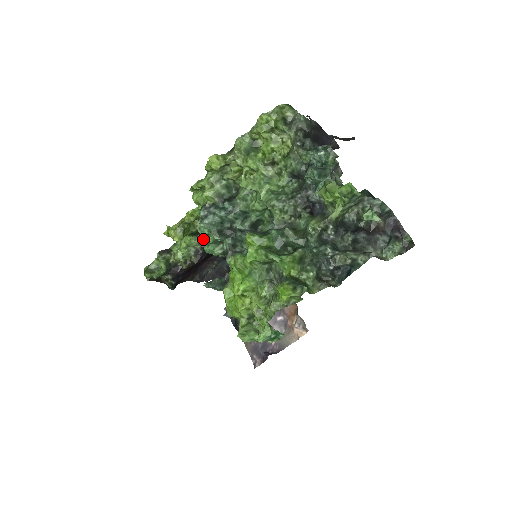
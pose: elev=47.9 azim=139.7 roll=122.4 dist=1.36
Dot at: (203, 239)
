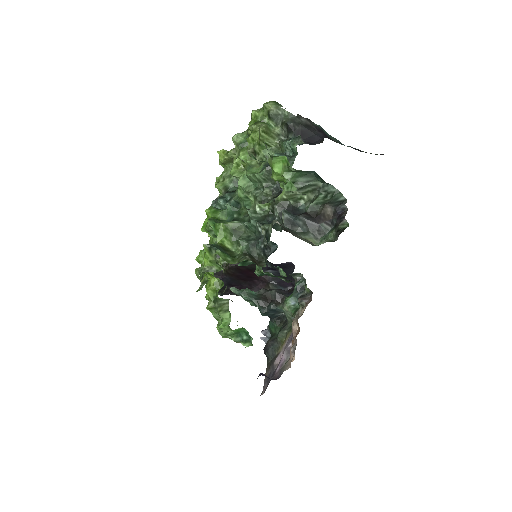
Dot at: occluded
